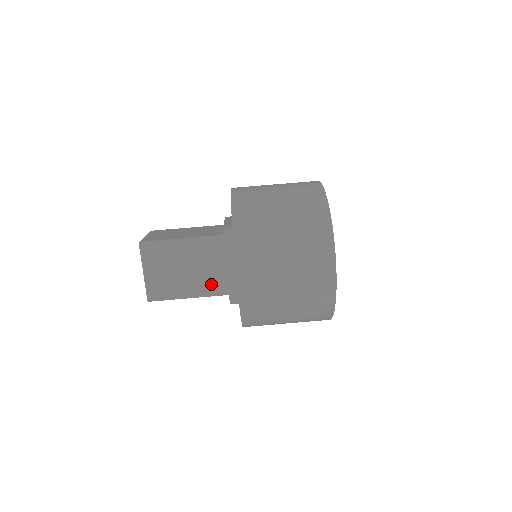
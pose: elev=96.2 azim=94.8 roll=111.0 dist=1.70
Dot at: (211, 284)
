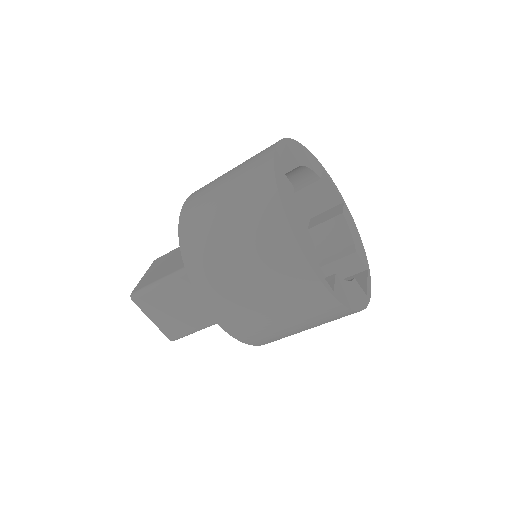
Dot at: occluded
